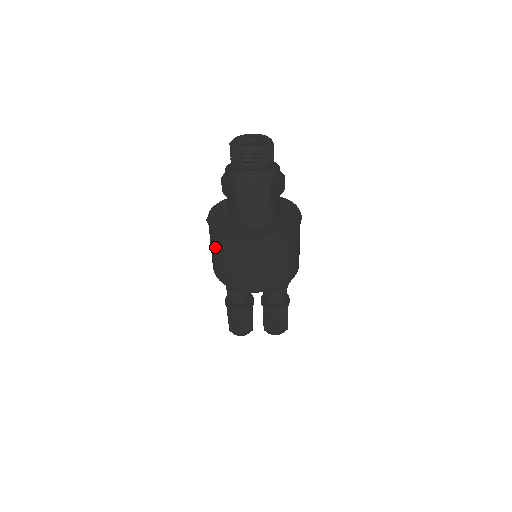
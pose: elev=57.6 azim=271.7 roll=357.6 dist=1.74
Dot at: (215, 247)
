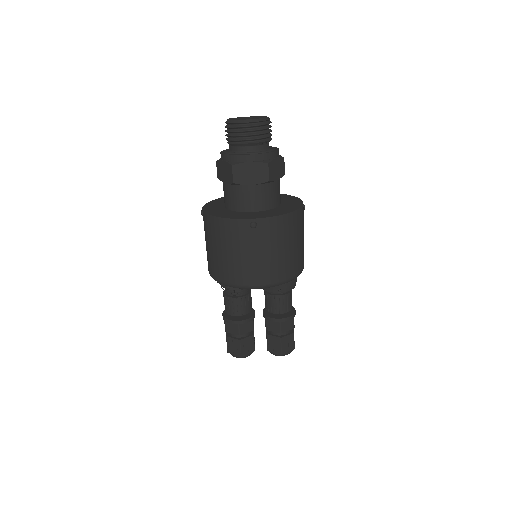
Dot at: (210, 237)
